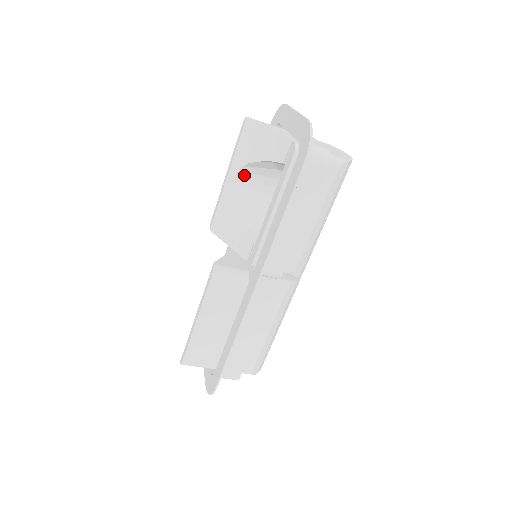
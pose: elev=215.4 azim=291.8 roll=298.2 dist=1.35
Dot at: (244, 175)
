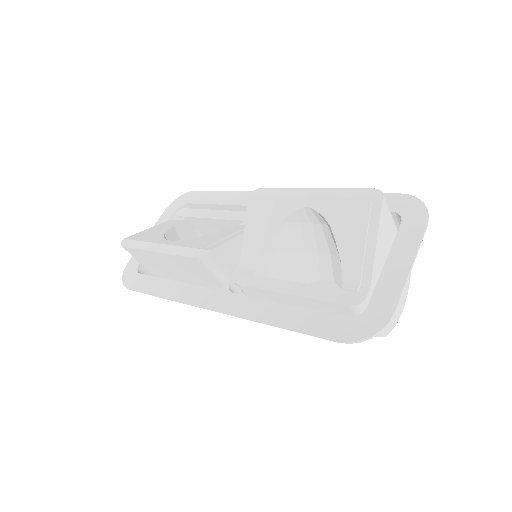
Dot at: (320, 217)
